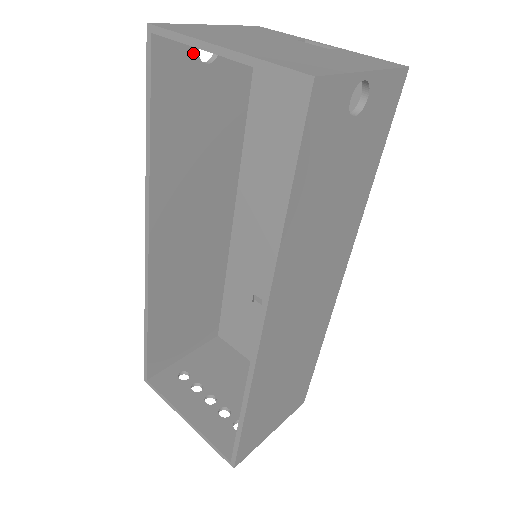
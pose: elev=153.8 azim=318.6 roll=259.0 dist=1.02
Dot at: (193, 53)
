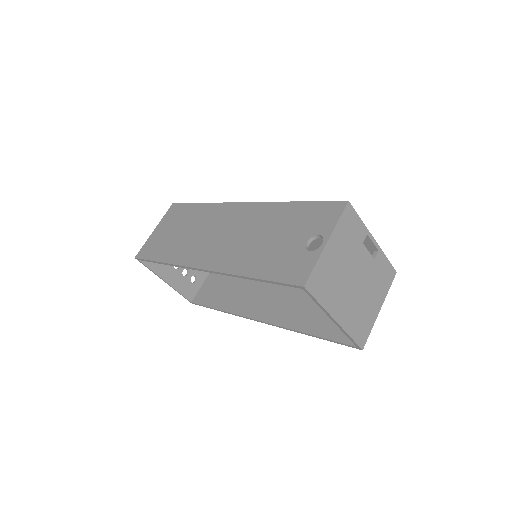
Dot at: occluded
